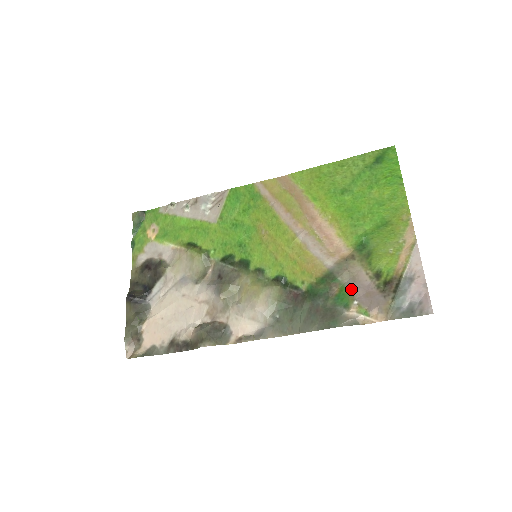
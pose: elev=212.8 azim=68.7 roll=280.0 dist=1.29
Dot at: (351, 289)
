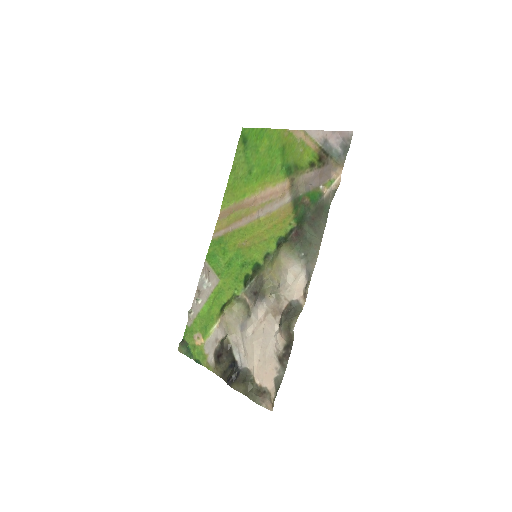
Dot at: (311, 188)
